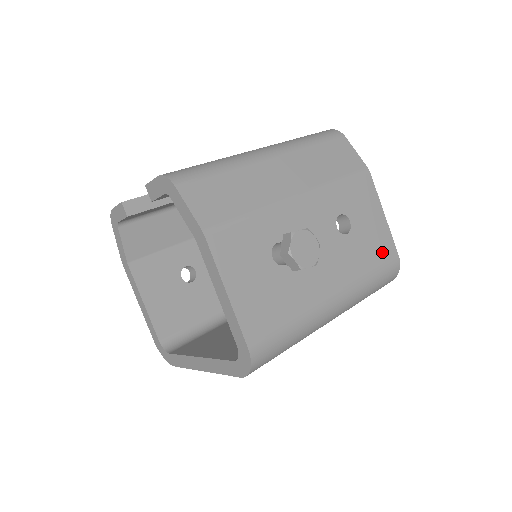
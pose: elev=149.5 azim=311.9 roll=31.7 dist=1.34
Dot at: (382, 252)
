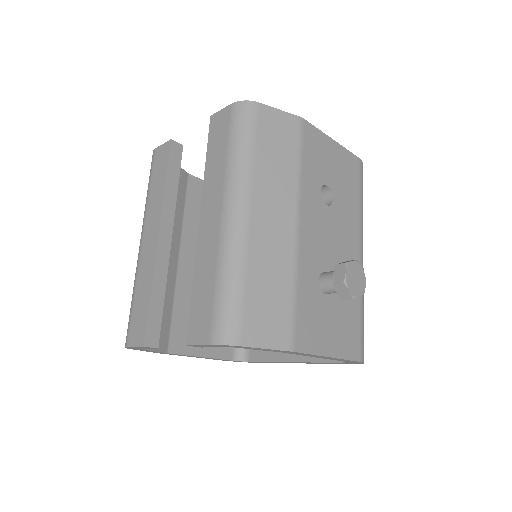
Dot at: (352, 174)
